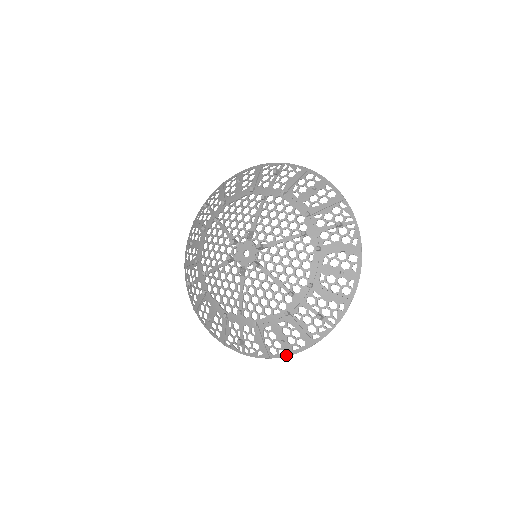
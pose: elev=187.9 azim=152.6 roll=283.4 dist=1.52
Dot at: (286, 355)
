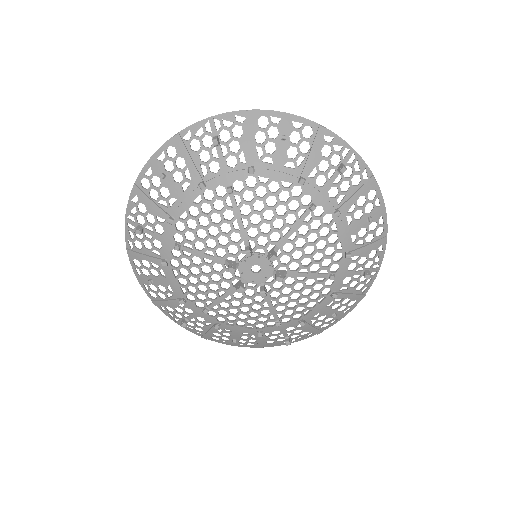
Dot at: (339, 320)
